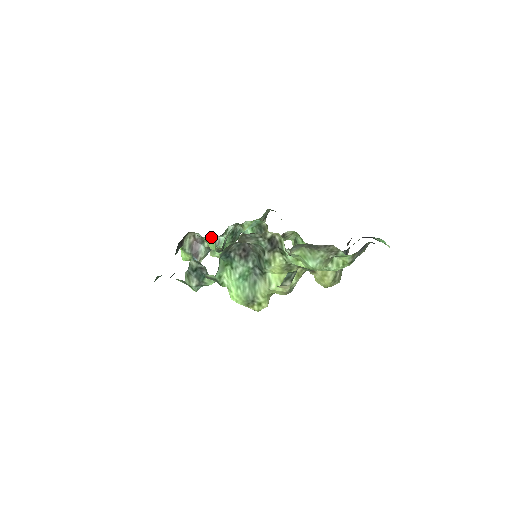
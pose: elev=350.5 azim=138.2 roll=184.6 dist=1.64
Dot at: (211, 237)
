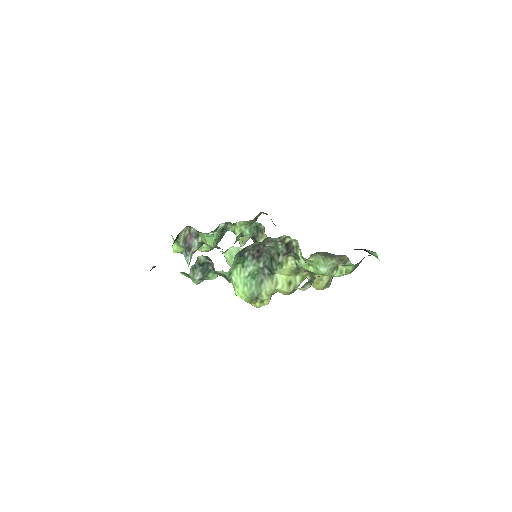
Dot at: (212, 234)
